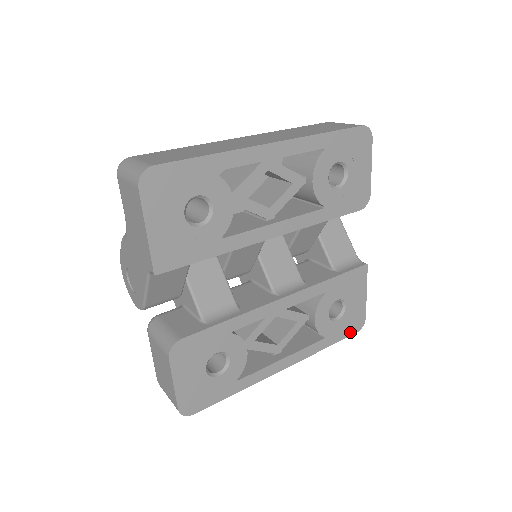
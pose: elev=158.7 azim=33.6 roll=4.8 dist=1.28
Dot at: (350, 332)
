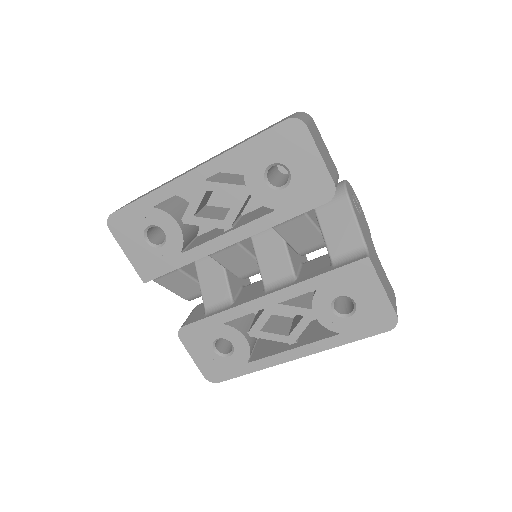
Dot at: (377, 330)
